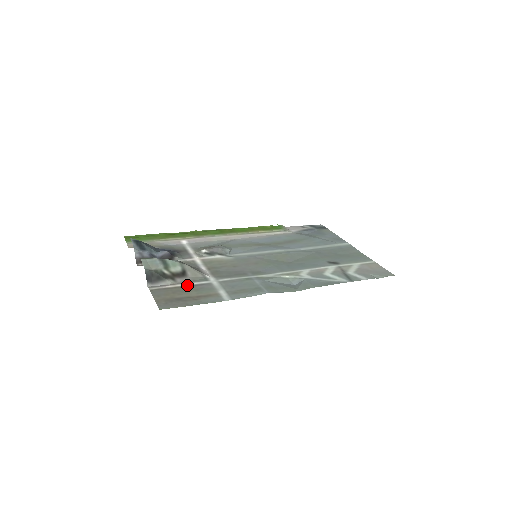
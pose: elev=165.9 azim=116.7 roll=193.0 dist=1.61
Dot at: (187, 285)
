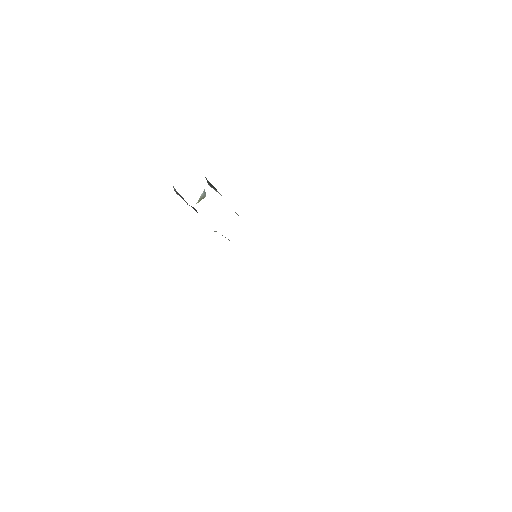
Dot at: occluded
